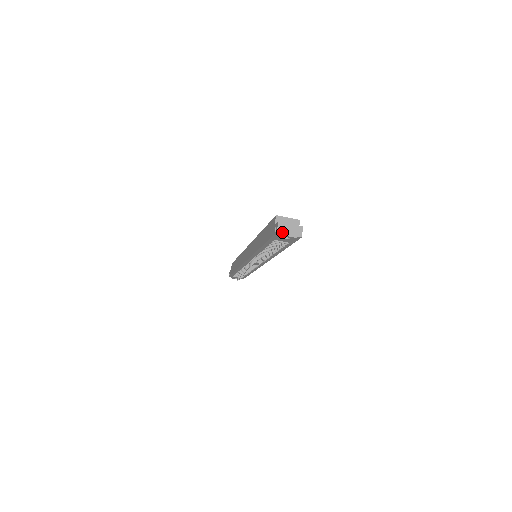
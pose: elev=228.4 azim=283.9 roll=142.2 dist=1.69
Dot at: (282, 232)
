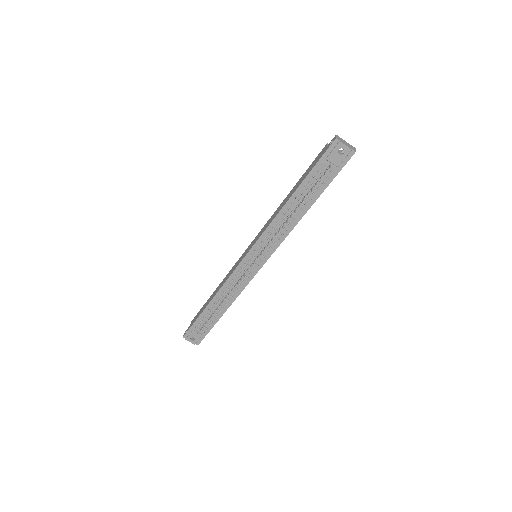
Dot at: (340, 140)
